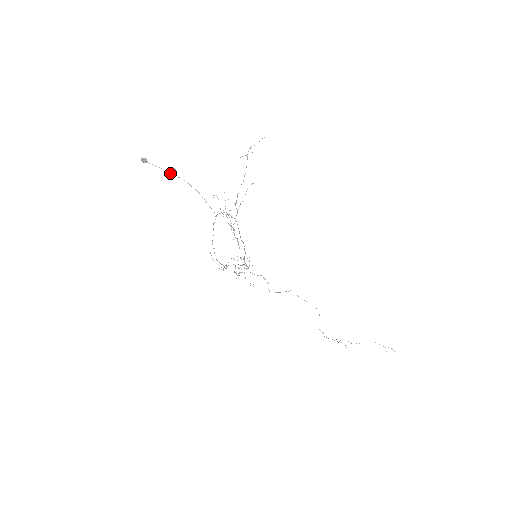
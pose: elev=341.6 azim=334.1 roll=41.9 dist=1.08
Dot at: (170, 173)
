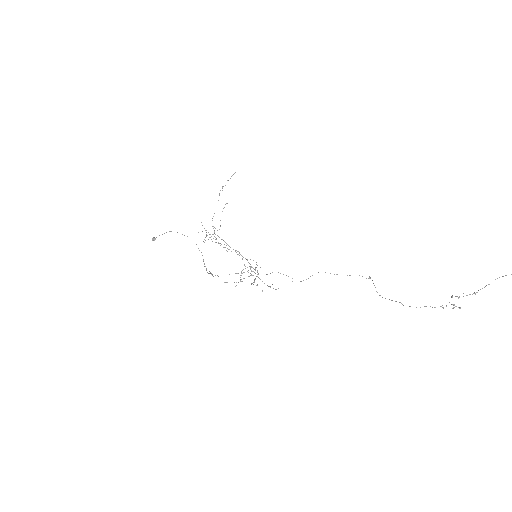
Dot at: occluded
